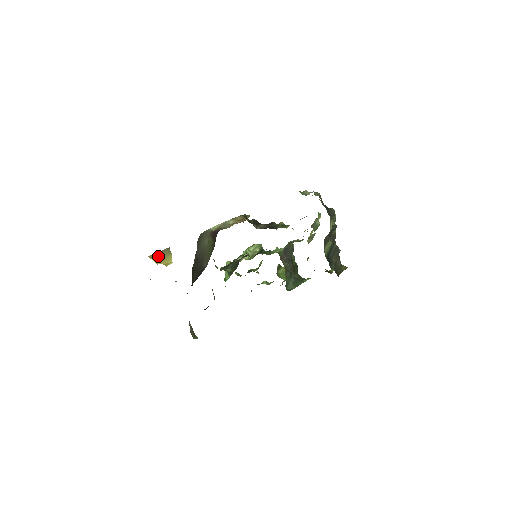
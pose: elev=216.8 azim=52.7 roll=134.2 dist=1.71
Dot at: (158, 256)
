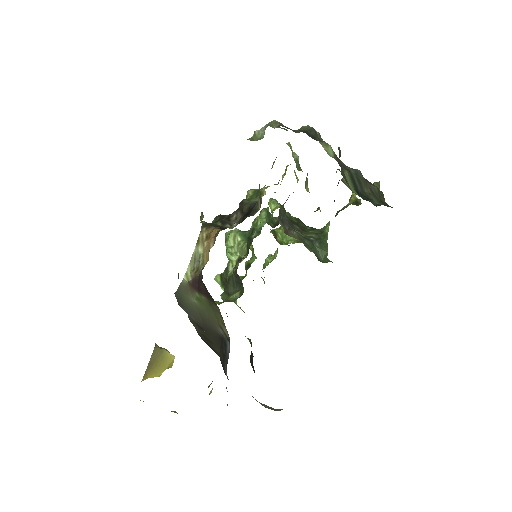
Dot at: (152, 368)
